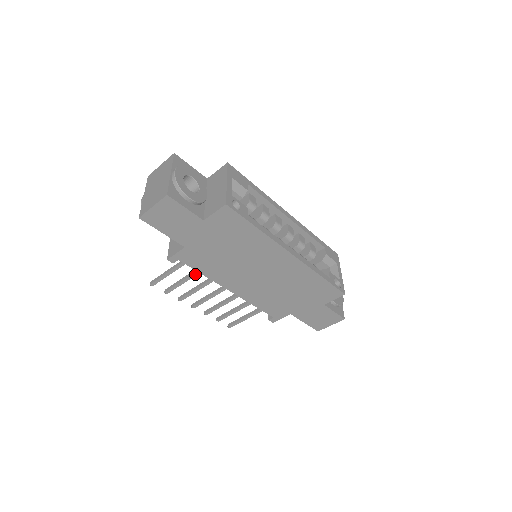
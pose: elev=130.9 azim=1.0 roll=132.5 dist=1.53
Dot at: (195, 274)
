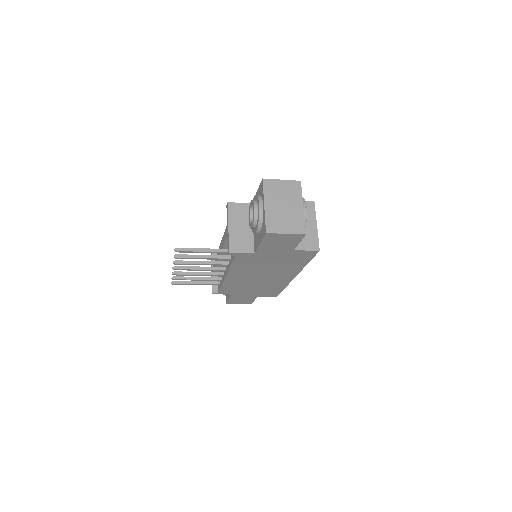
Dot at: (220, 259)
